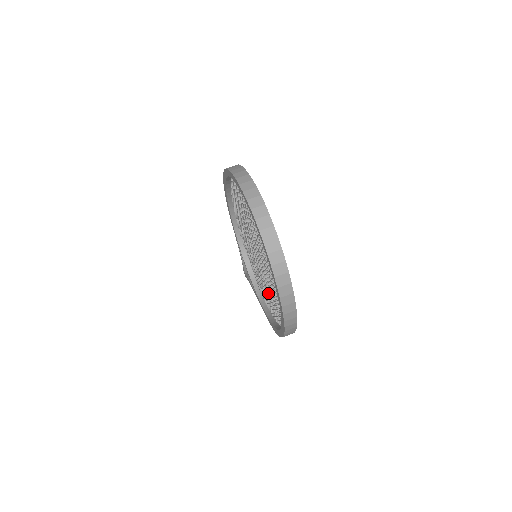
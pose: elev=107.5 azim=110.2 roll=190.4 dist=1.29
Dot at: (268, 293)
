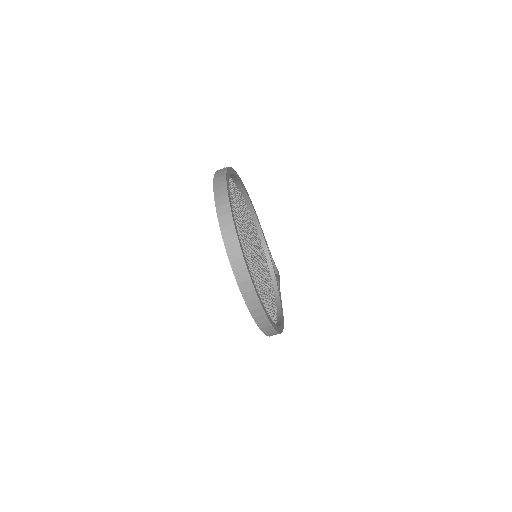
Dot at: (266, 293)
